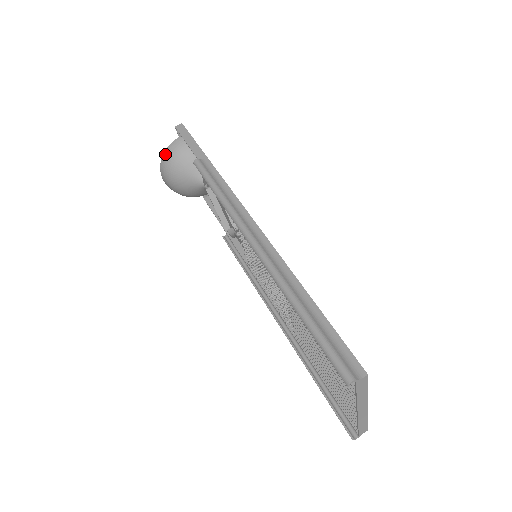
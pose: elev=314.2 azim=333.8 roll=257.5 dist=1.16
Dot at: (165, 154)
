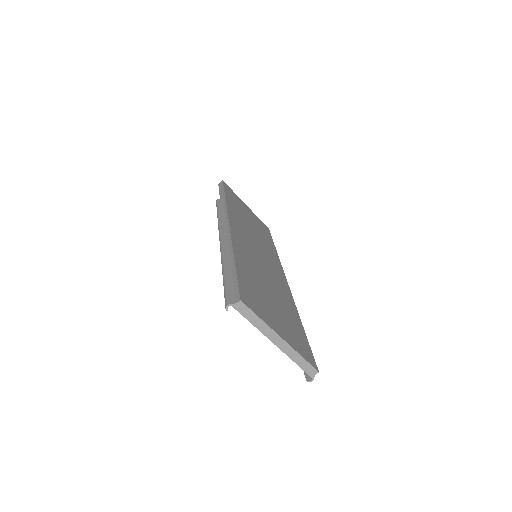
Dot at: occluded
